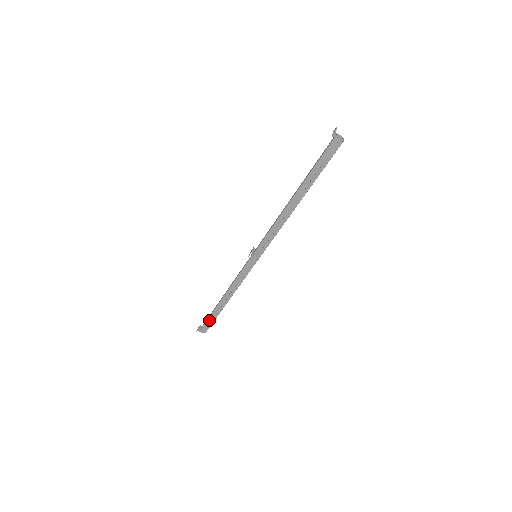
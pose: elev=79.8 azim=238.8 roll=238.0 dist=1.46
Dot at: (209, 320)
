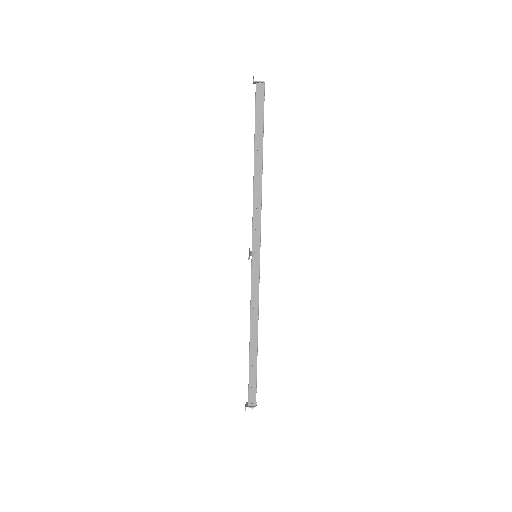
Dot at: (251, 381)
